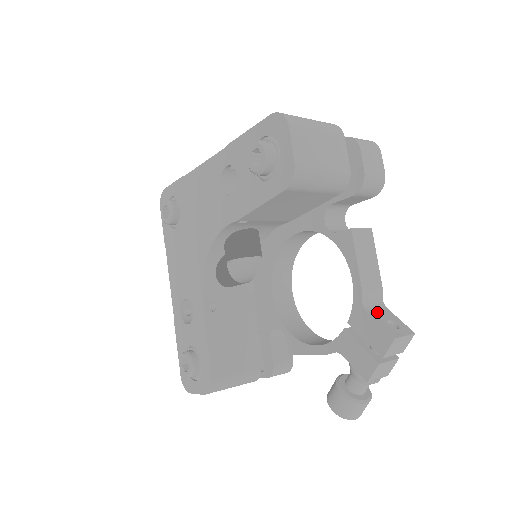
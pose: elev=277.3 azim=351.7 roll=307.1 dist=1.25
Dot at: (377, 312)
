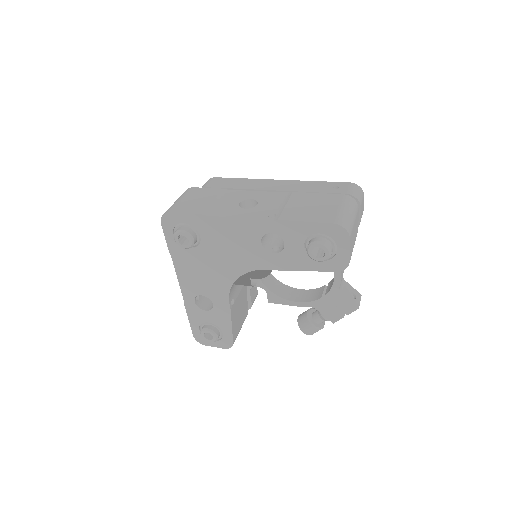
Dot at: (344, 289)
